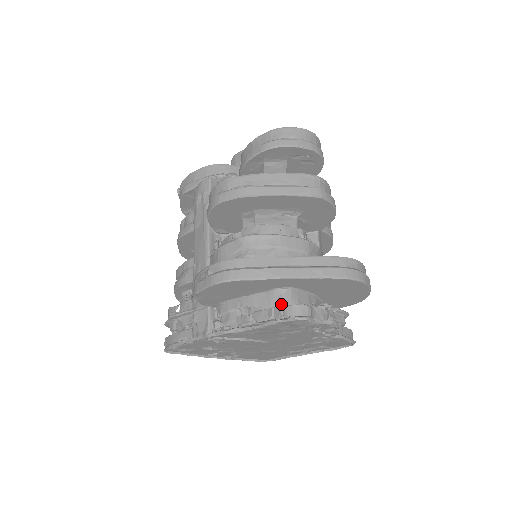
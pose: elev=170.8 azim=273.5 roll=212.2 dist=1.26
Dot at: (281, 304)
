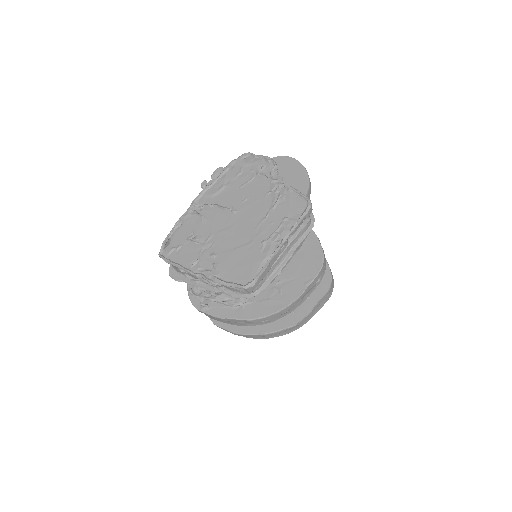
Dot at: occluded
